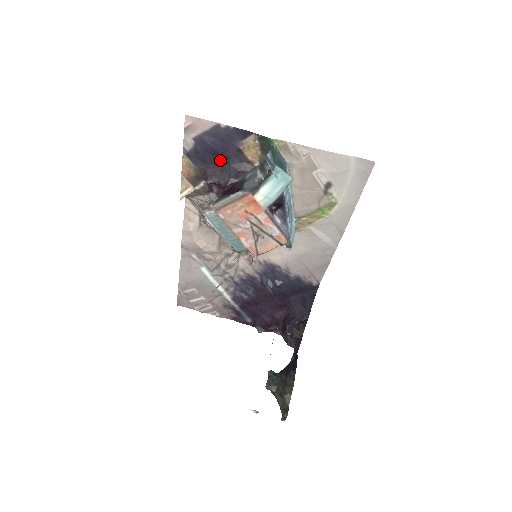
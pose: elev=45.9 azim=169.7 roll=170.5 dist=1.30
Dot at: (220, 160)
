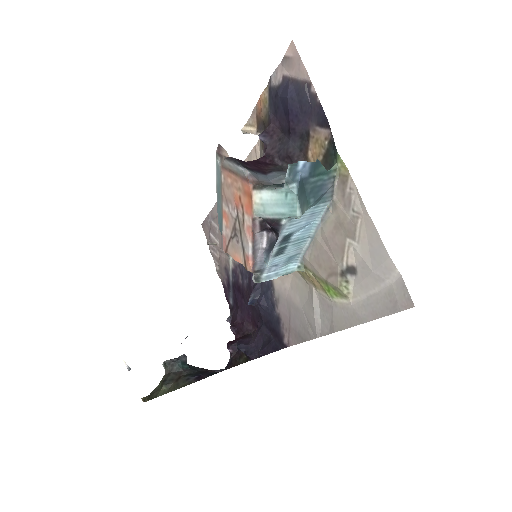
Dot at: (286, 126)
